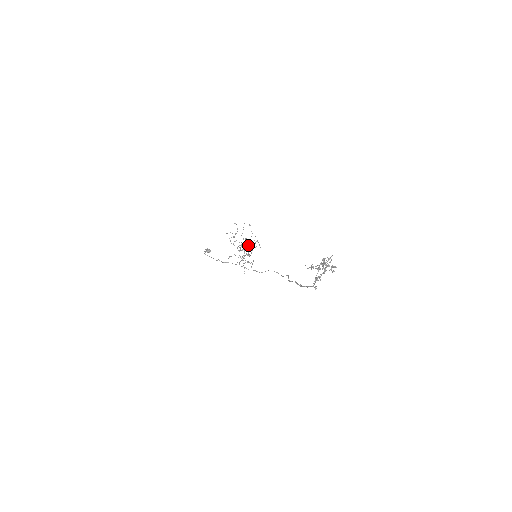
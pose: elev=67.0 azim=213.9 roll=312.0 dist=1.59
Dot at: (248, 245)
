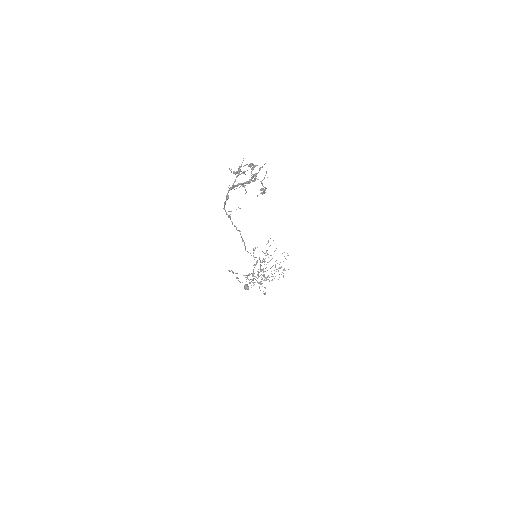
Dot at: occluded
